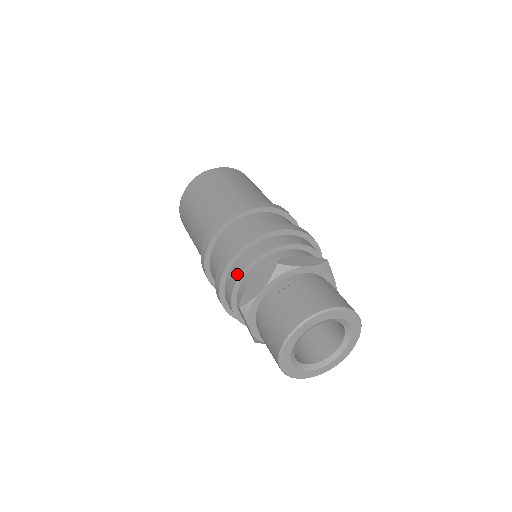
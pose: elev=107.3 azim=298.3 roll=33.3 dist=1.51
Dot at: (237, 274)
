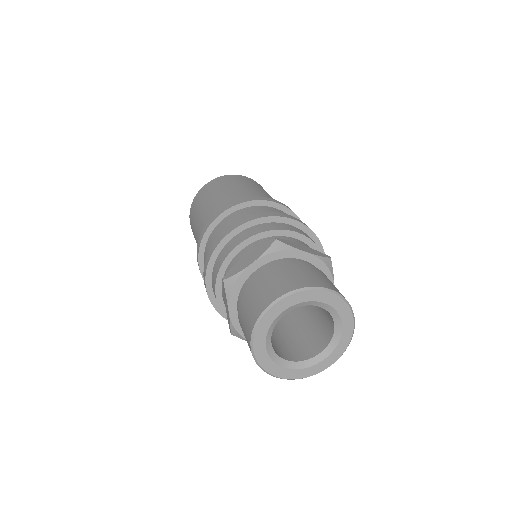
Dot at: occluded
